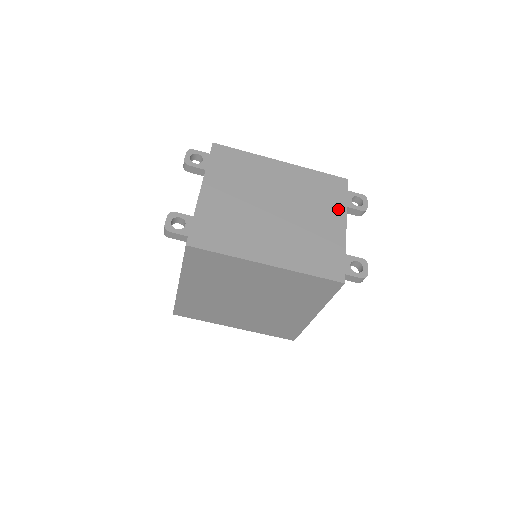
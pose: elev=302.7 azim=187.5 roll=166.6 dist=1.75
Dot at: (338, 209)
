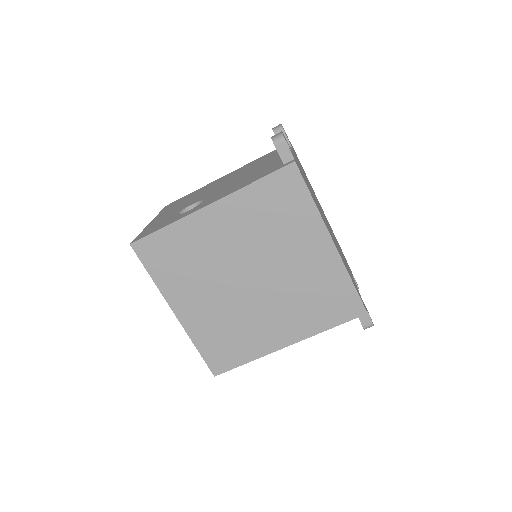
Dot at: occluded
